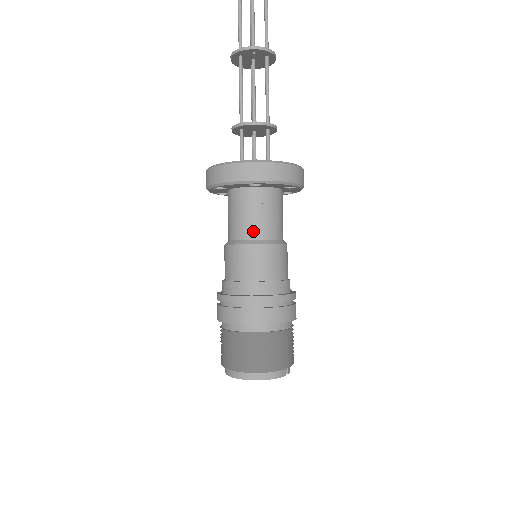
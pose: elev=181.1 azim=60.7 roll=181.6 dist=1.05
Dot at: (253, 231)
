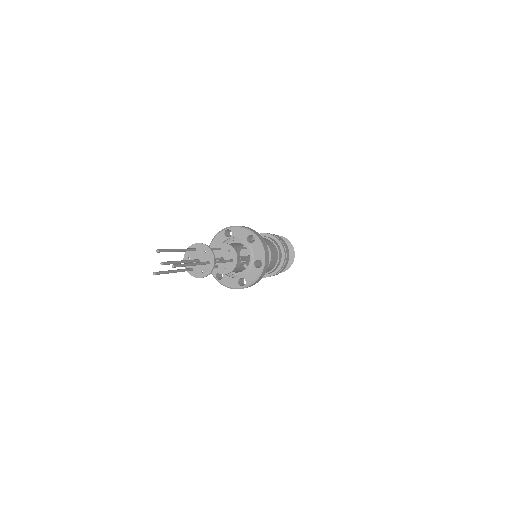
Dot at: occluded
